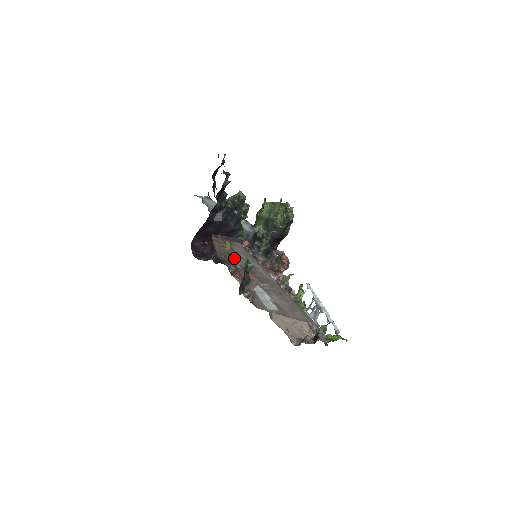
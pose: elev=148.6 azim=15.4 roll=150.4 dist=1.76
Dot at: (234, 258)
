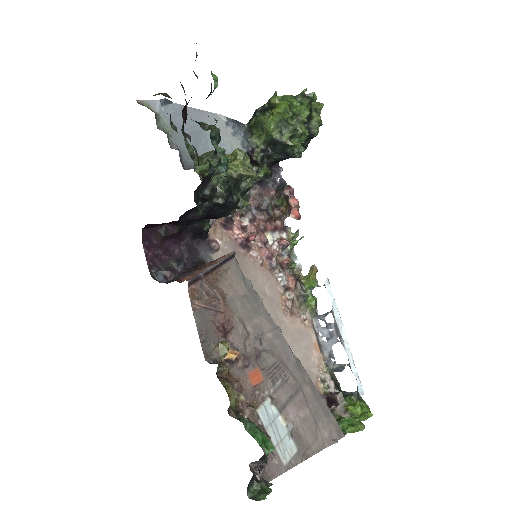
Dot at: (230, 350)
